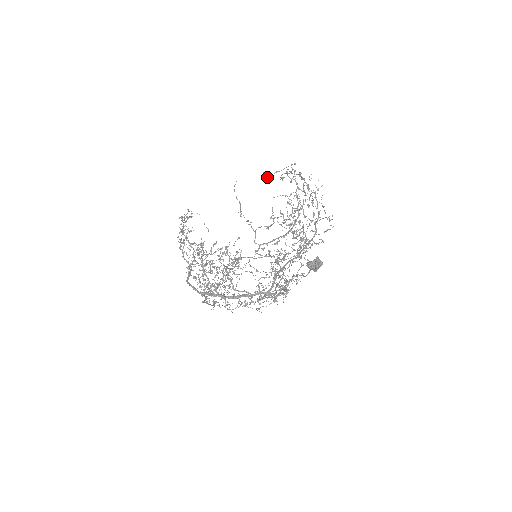
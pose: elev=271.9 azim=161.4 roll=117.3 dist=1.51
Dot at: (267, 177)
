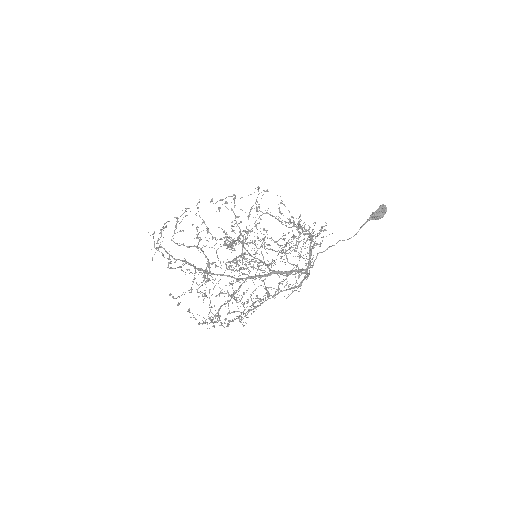
Dot at: occluded
